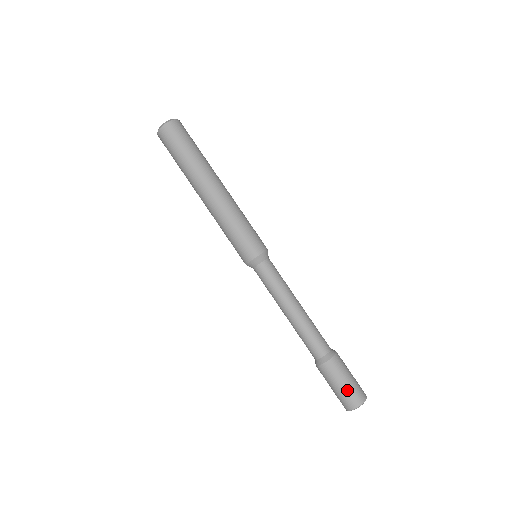
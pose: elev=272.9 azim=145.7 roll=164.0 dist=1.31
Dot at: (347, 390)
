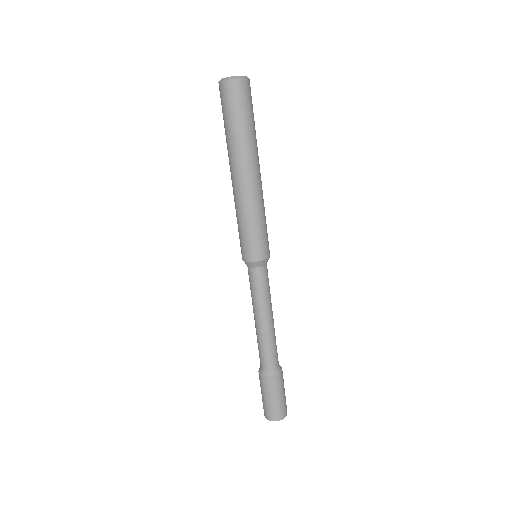
Dot at: (265, 404)
